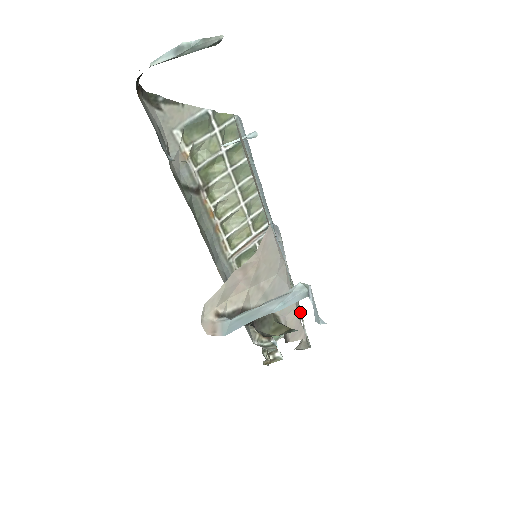
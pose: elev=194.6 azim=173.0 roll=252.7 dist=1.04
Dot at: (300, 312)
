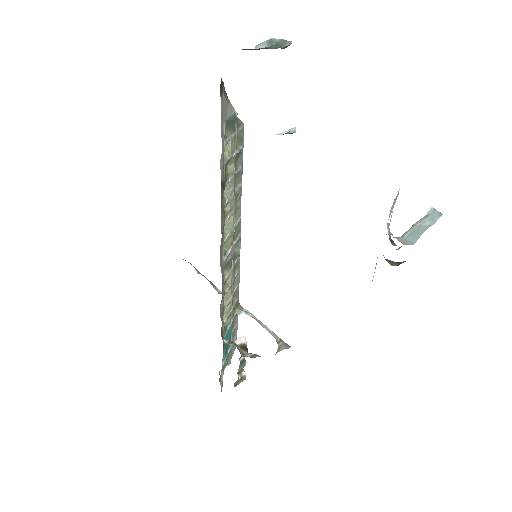
Dot at: (260, 324)
